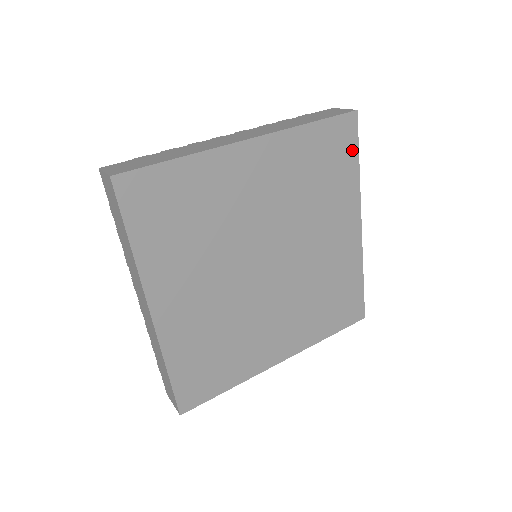
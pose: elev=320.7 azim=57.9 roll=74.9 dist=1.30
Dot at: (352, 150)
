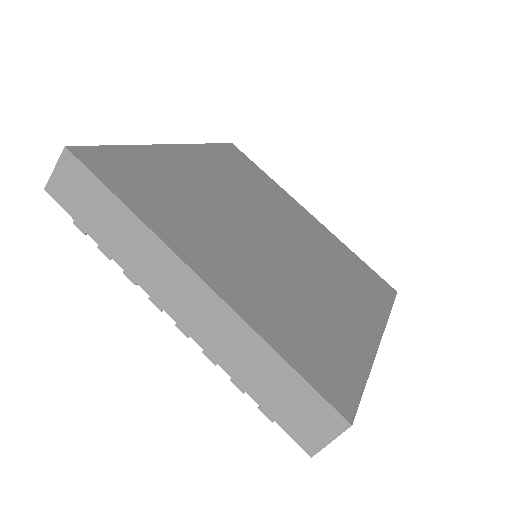
Dot at: (252, 165)
